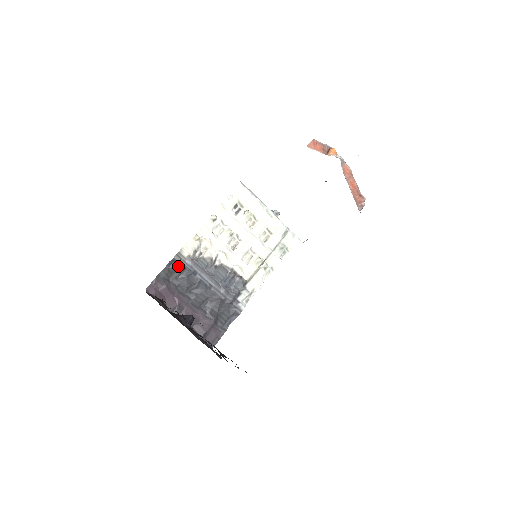
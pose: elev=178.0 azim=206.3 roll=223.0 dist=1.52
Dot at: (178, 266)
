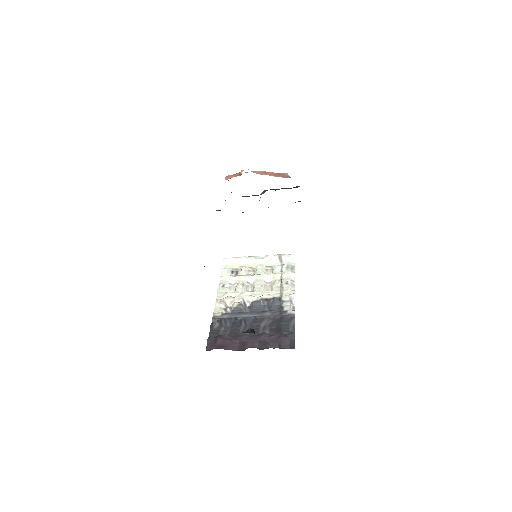
Dot at: (219, 323)
